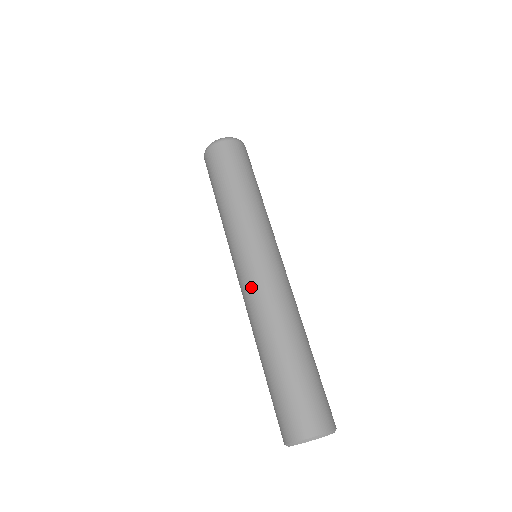
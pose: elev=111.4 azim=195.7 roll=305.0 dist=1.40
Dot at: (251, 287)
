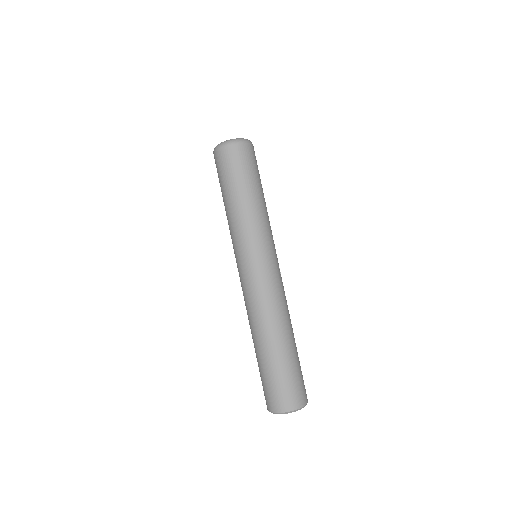
Dot at: occluded
